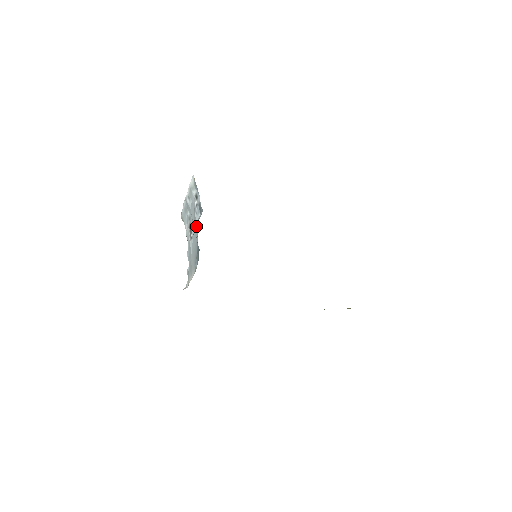
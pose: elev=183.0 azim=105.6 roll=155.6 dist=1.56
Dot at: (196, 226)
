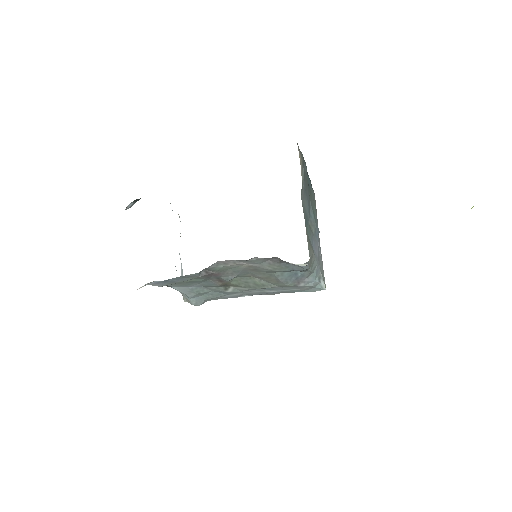
Dot at: occluded
